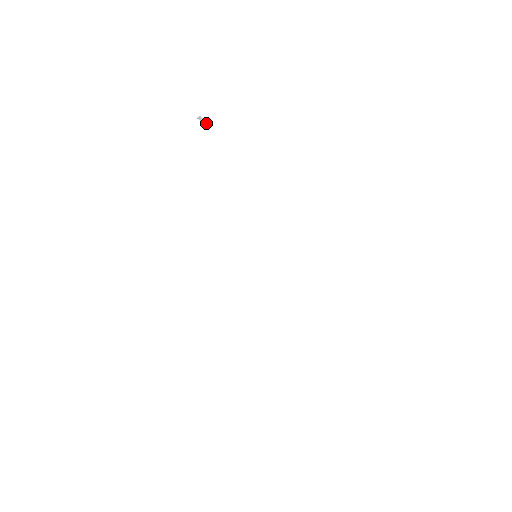
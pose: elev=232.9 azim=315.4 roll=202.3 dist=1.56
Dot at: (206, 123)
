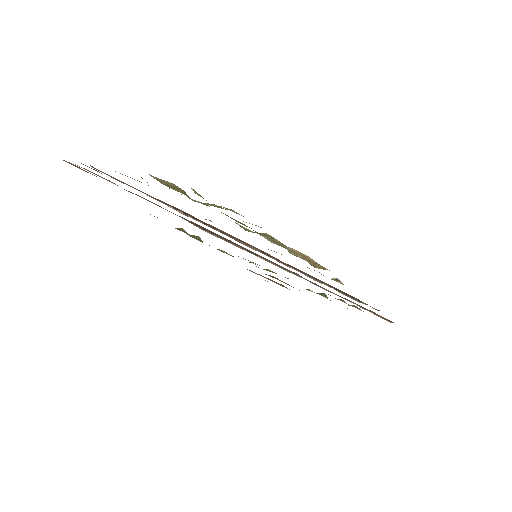
Dot at: occluded
